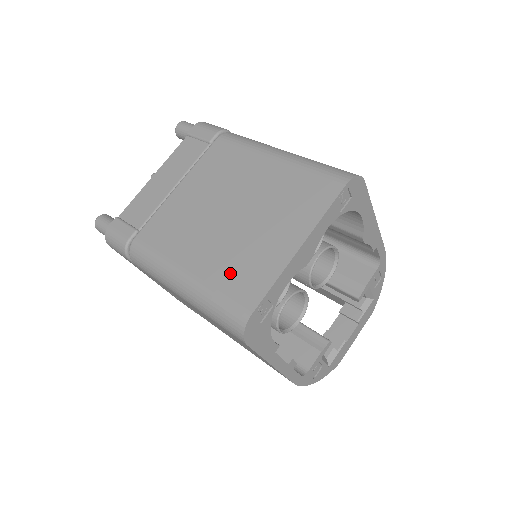
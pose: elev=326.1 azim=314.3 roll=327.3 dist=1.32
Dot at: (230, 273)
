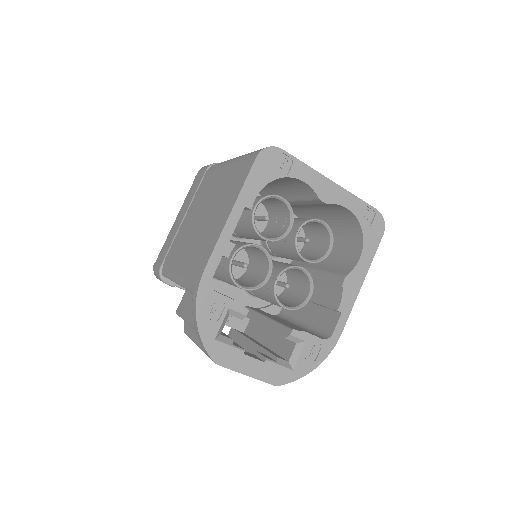
Dot at: occluded
